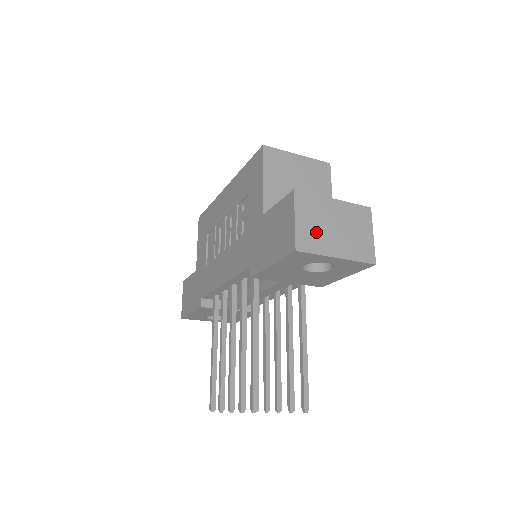
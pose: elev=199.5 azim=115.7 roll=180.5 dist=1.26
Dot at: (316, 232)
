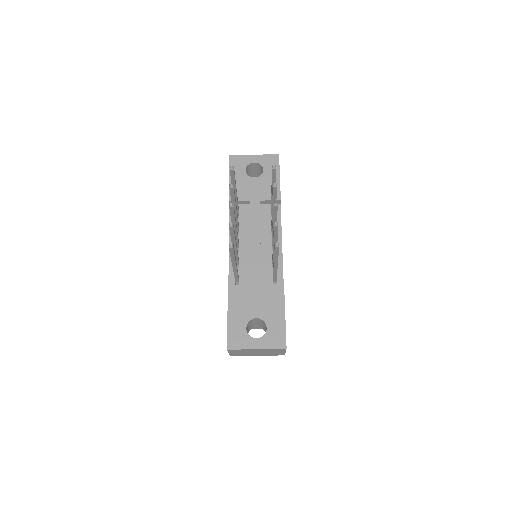
Dot at: occluded
